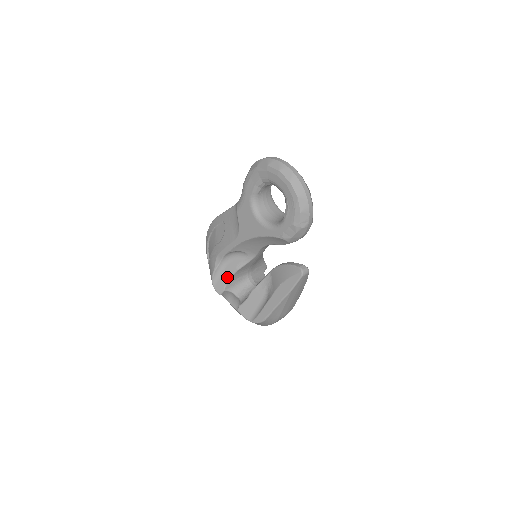
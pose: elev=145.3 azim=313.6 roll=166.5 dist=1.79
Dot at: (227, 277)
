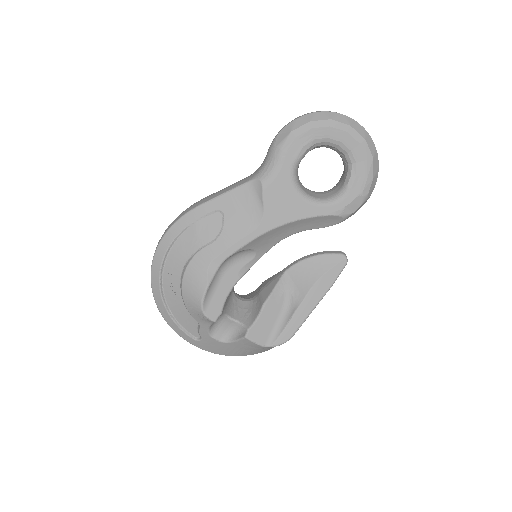
Dot at: (225, 292)
